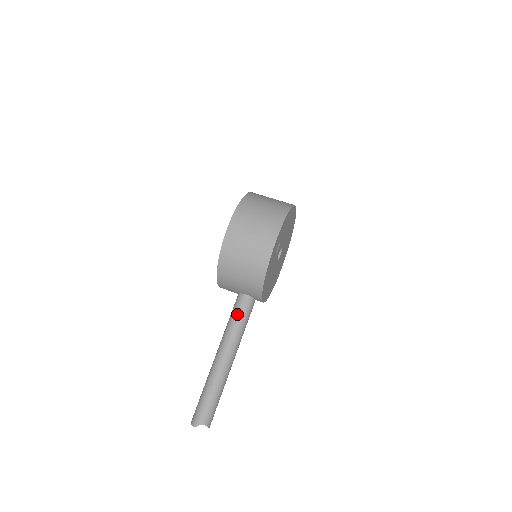
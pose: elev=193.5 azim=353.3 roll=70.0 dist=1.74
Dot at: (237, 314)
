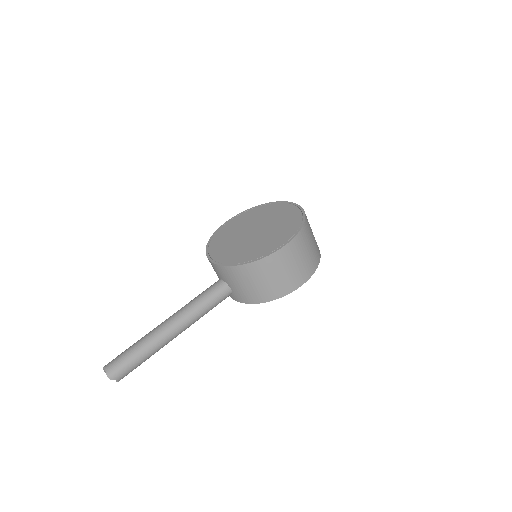
Dot at: (213, 301)
